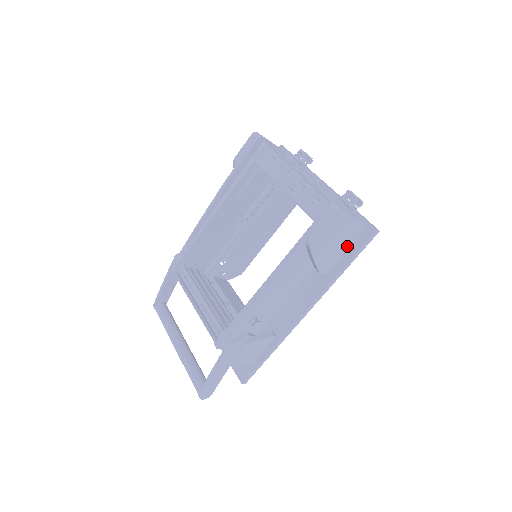
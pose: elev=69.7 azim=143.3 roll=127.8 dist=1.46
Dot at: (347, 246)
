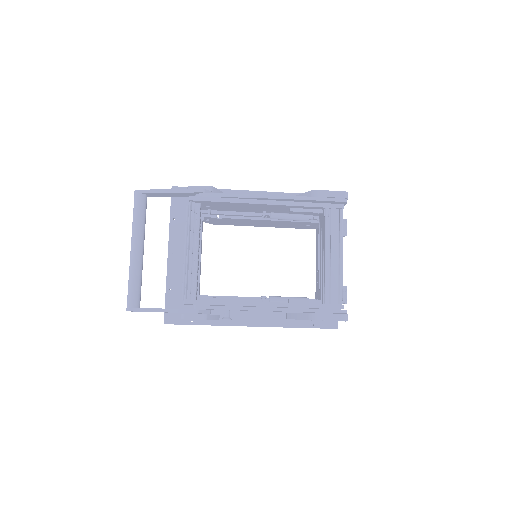
Dot at: (315, 320)
